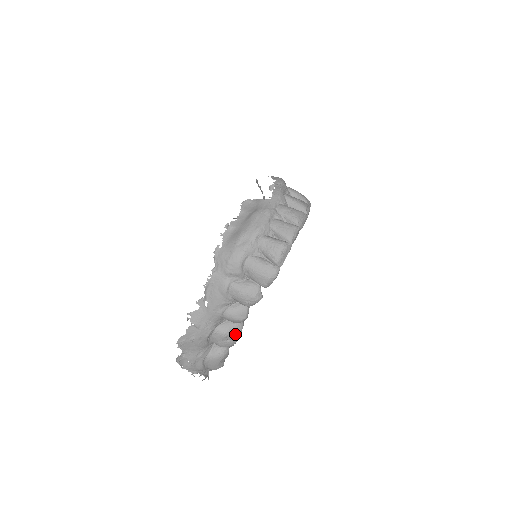
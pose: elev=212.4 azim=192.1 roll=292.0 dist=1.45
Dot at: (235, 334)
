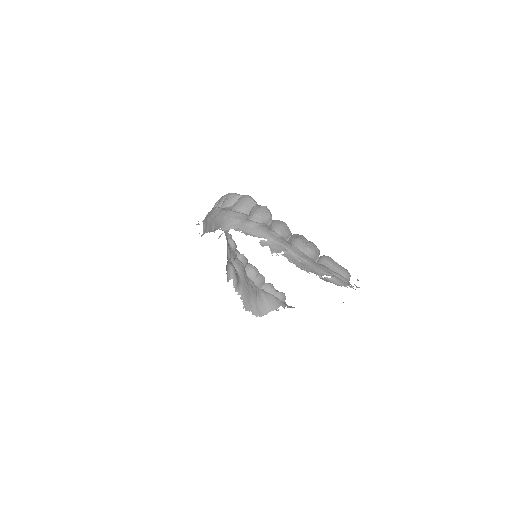
Dot at: (301, 237)
